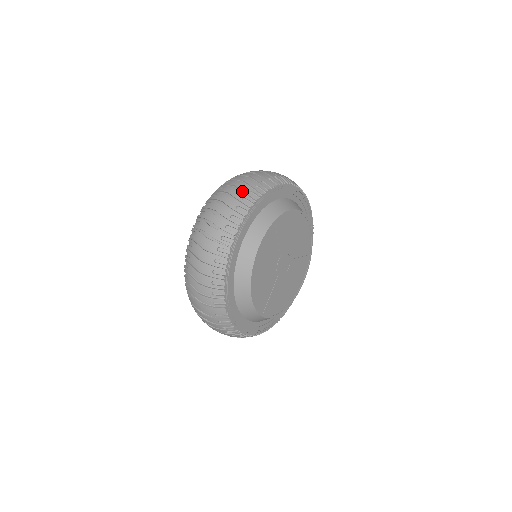
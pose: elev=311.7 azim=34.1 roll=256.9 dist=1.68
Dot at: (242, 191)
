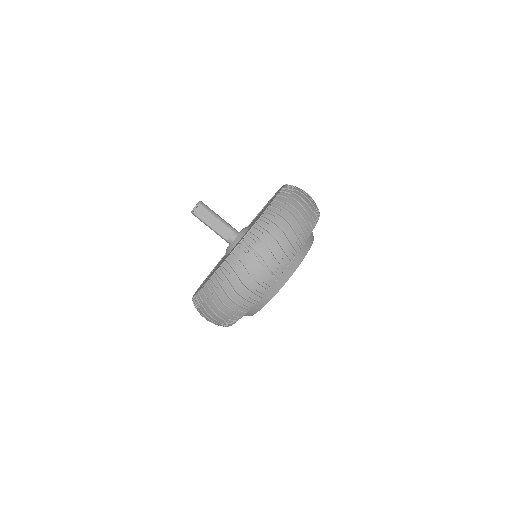
Dot at: (313, 200)
